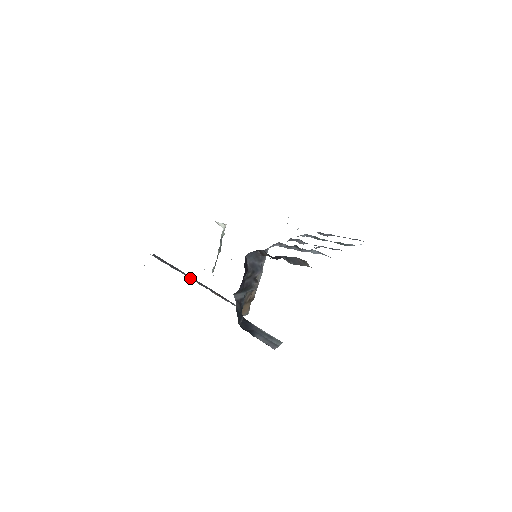
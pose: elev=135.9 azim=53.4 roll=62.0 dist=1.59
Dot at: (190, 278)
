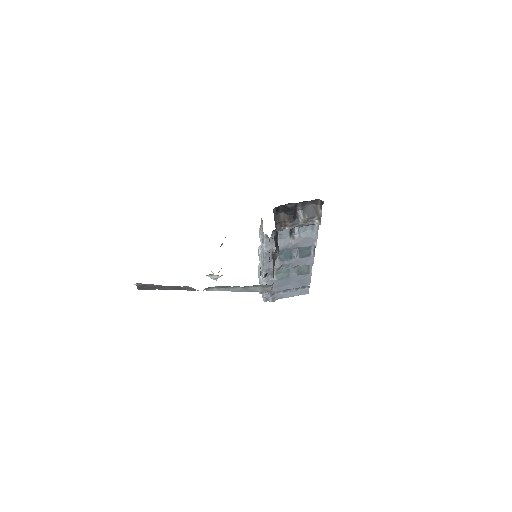
Dot at: occluded
